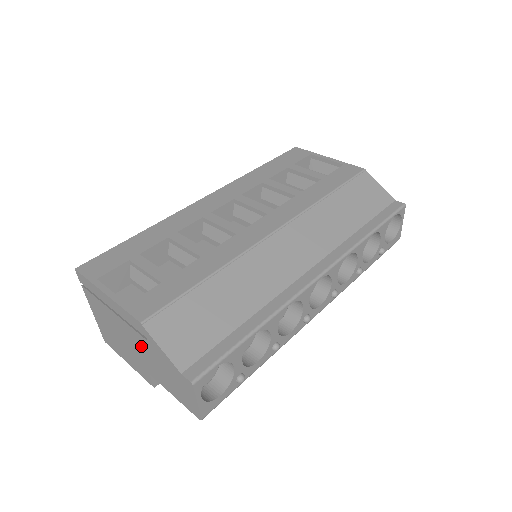
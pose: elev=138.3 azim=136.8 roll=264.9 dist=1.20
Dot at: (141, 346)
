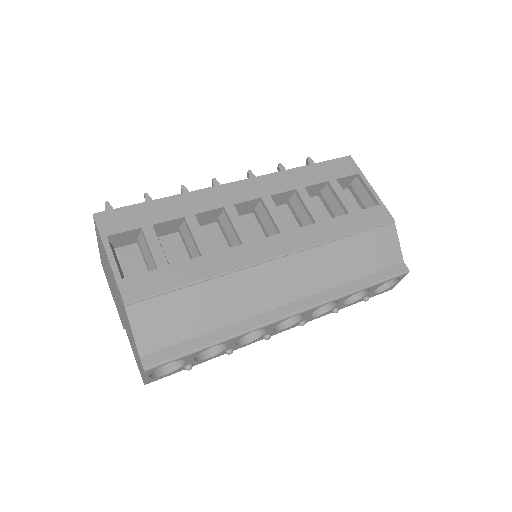
Dot at: (121, 308)
